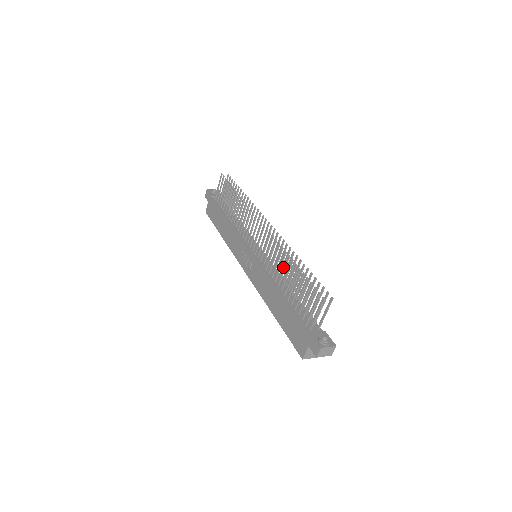
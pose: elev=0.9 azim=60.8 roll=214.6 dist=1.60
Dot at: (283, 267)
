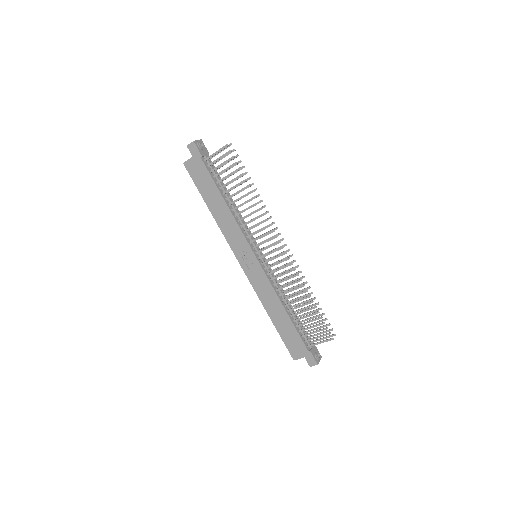
Dot at: occluded
